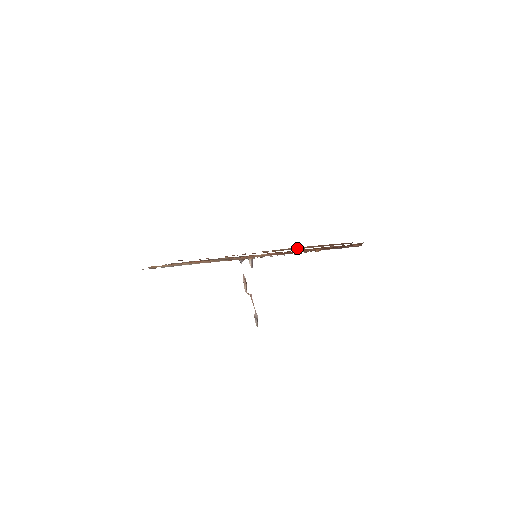
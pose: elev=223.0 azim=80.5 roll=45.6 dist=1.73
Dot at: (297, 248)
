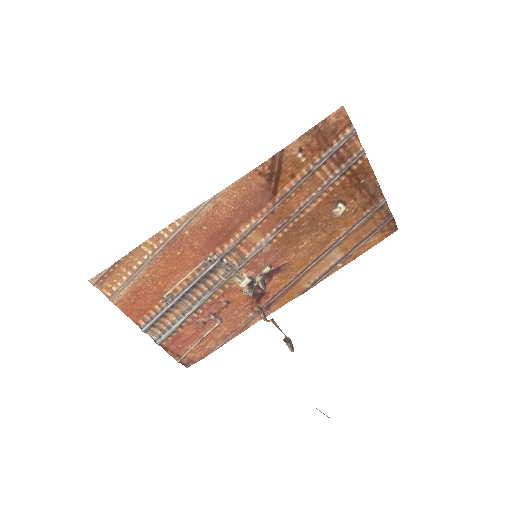
Dot at: (331, 269)
